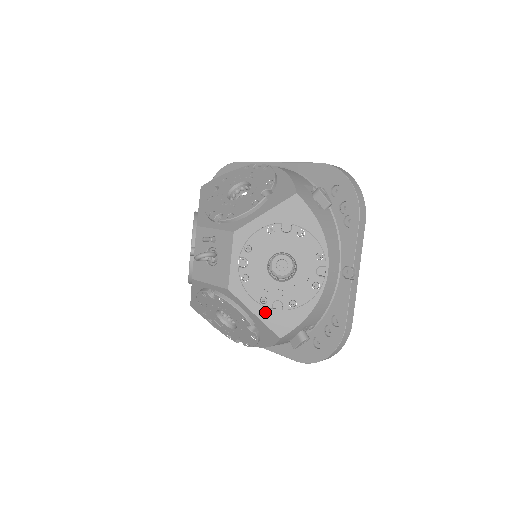
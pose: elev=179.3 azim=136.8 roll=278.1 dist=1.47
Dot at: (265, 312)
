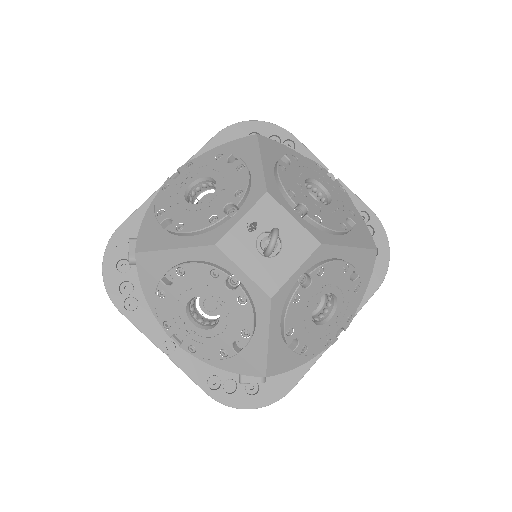
Dot at: (351, 239)
